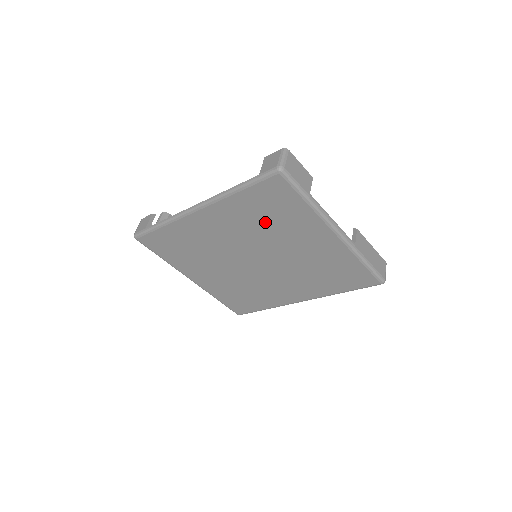
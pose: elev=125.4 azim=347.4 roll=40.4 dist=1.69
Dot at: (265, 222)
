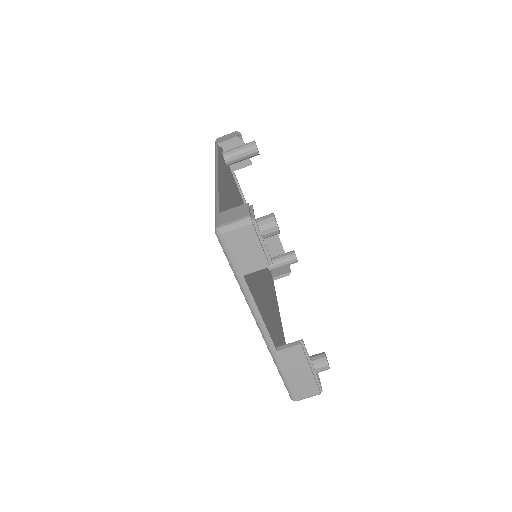
Dot at: occluded
